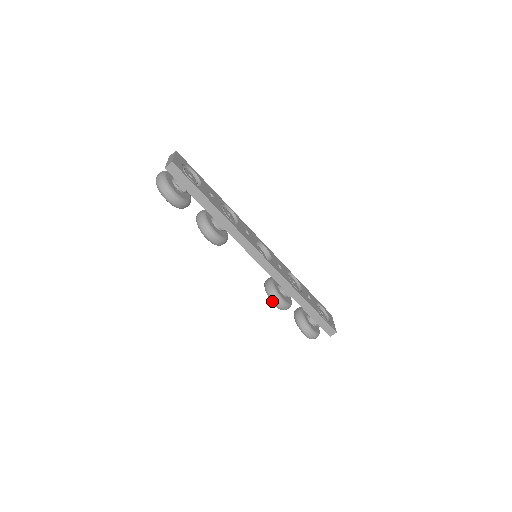
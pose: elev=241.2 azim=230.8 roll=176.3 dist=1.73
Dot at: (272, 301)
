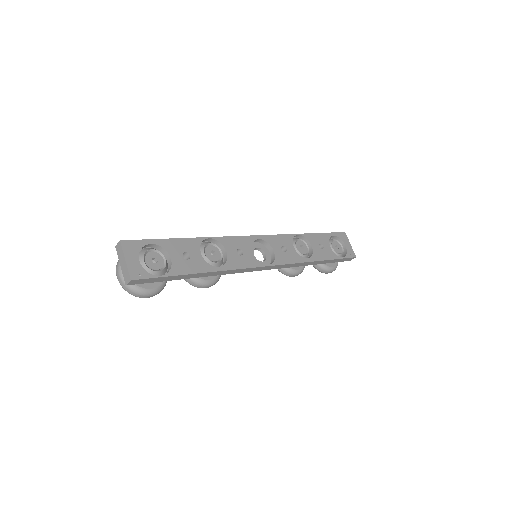
Dot at: occluded
